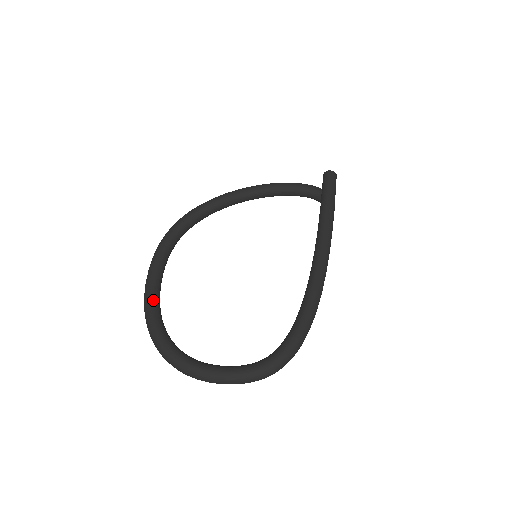
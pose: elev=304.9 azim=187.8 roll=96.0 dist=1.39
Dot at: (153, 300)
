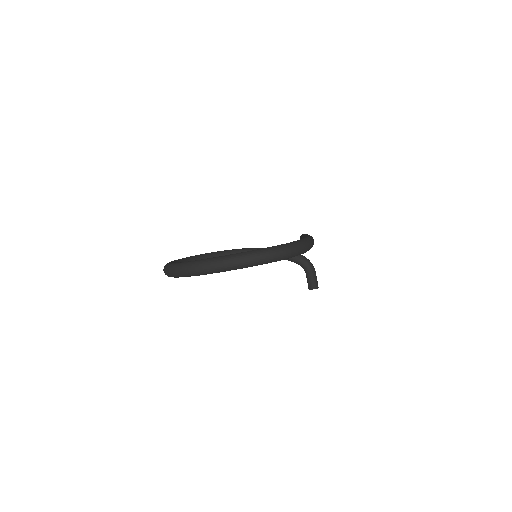
Dot at: occluded
